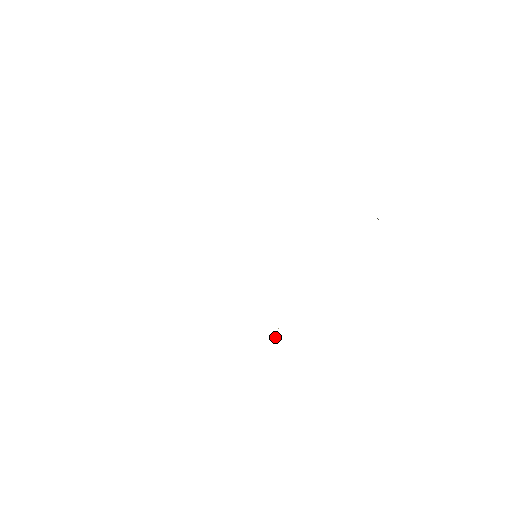
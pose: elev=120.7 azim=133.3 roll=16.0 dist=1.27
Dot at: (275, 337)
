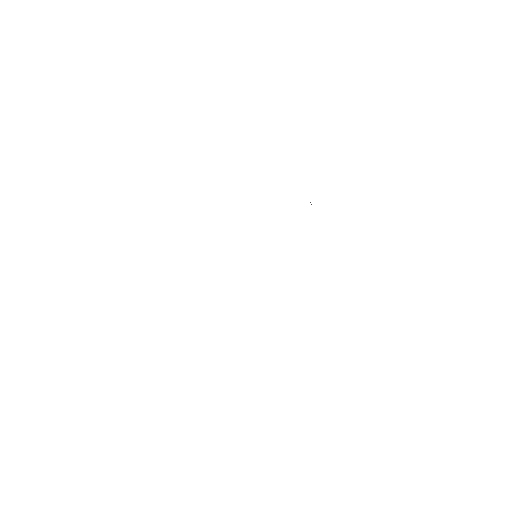
Dot at: occluded
